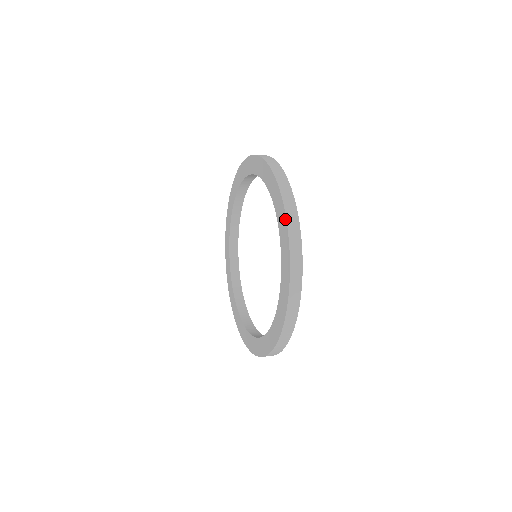
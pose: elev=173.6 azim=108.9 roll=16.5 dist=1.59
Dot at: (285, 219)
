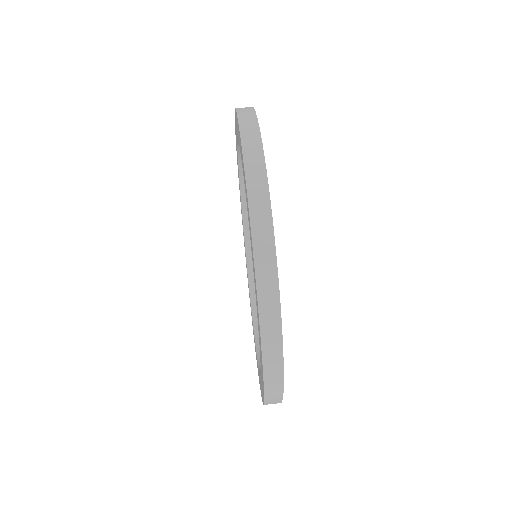
Dot at: occluded
